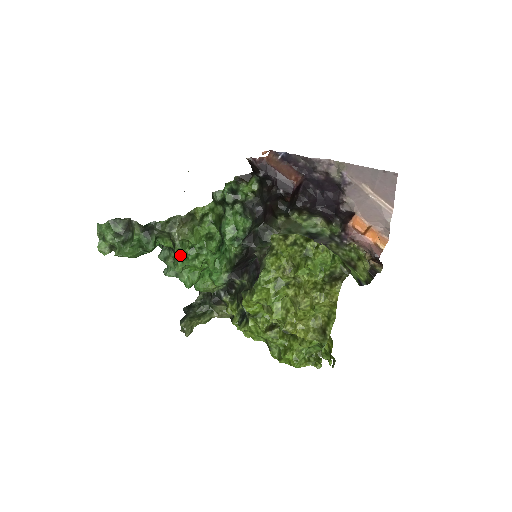
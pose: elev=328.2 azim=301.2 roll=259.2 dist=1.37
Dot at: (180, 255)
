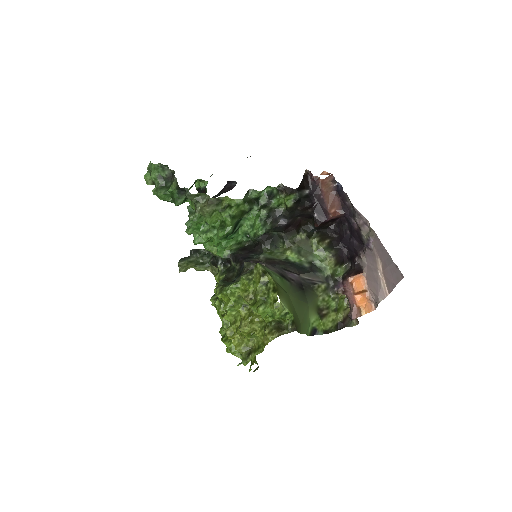
Dot at: (194, 224)
